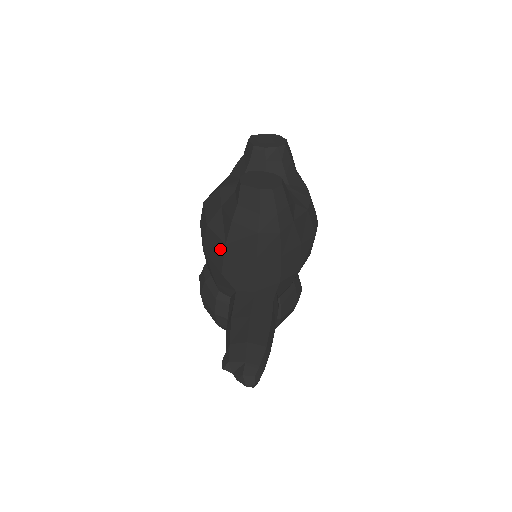
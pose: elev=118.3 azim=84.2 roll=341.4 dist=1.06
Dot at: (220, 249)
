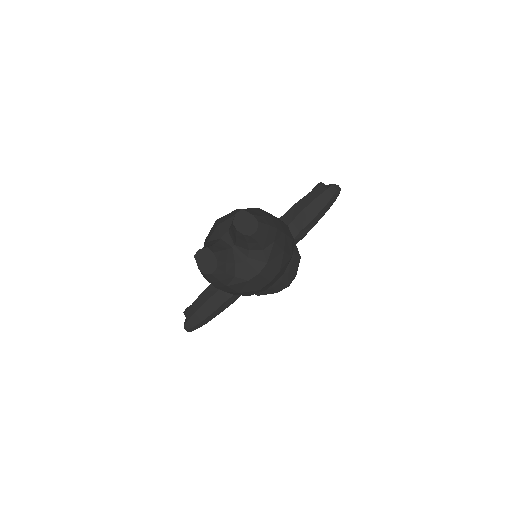
Dot at: occluded
